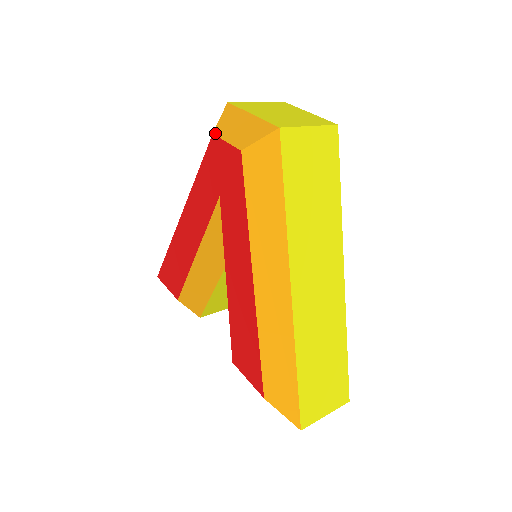
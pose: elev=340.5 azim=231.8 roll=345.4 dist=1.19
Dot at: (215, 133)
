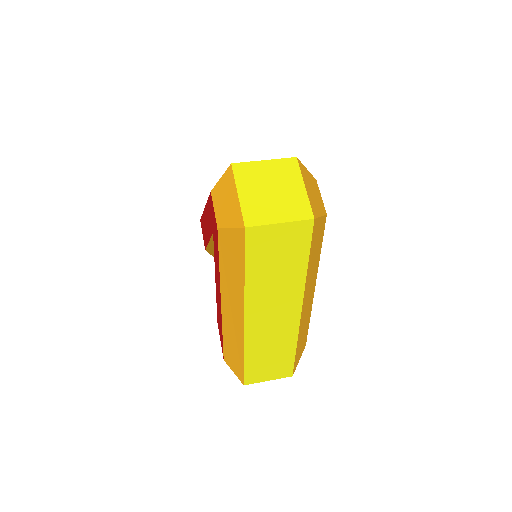
Dot at: (212, 192)
